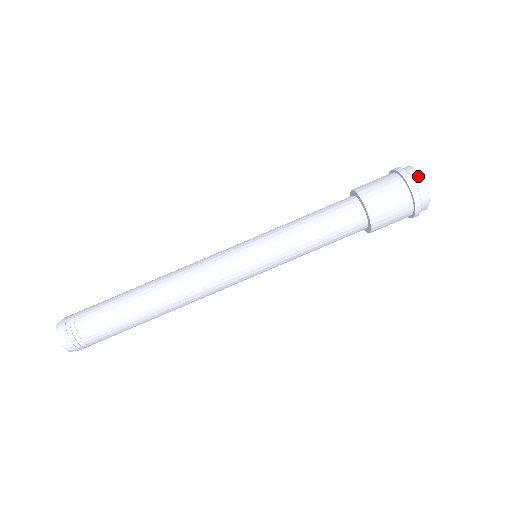
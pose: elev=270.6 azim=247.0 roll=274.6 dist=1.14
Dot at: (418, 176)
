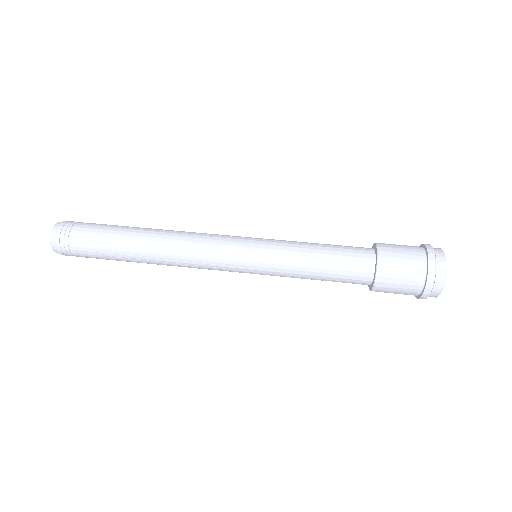
Dot at: (443, 267)
